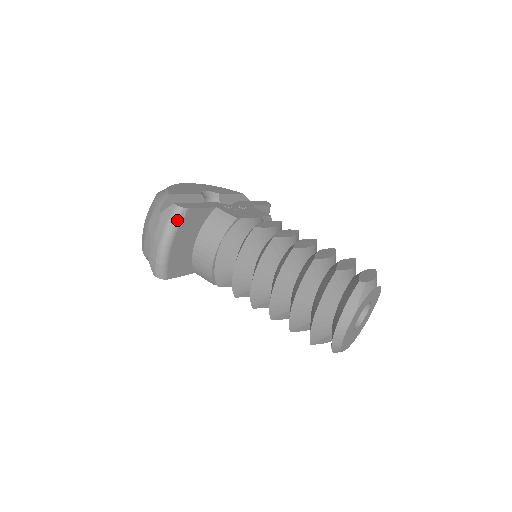
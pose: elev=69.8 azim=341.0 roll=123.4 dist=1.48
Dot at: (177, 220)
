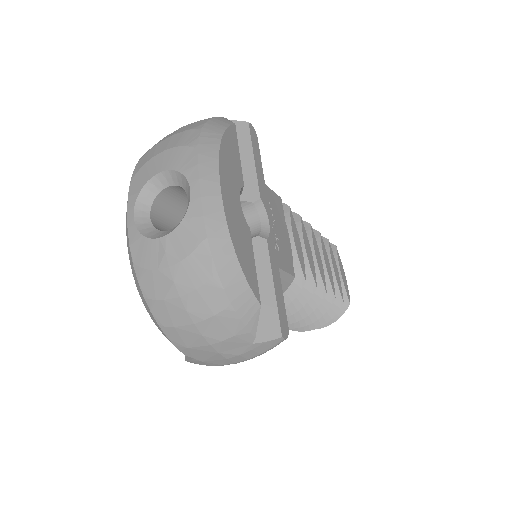
Dot at: occluded
